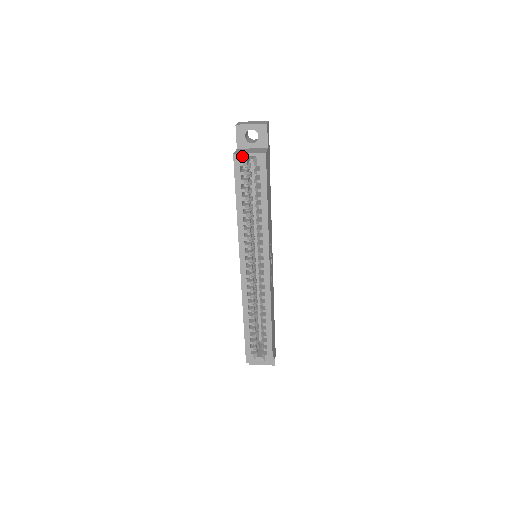
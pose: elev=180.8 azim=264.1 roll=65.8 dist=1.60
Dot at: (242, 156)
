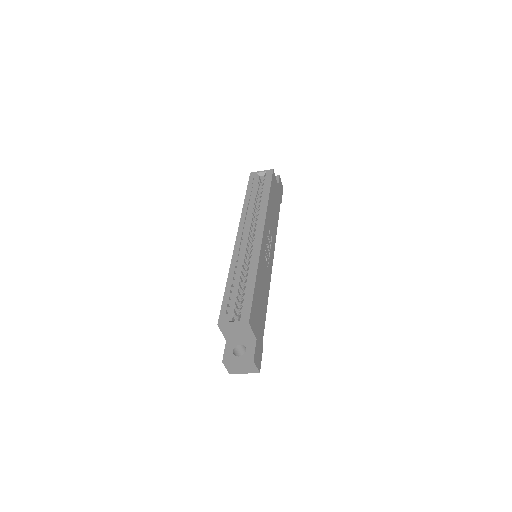
Dot at: (256, 173)
